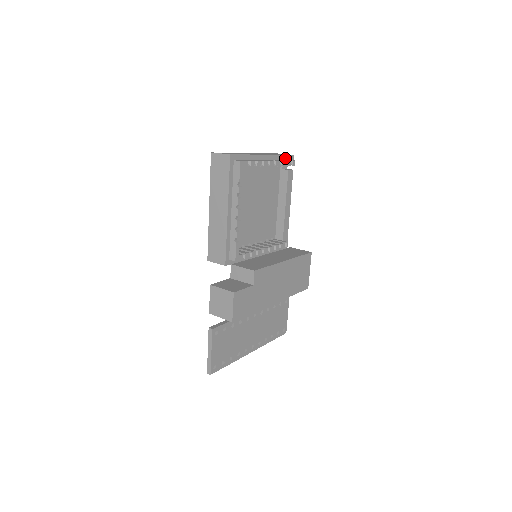
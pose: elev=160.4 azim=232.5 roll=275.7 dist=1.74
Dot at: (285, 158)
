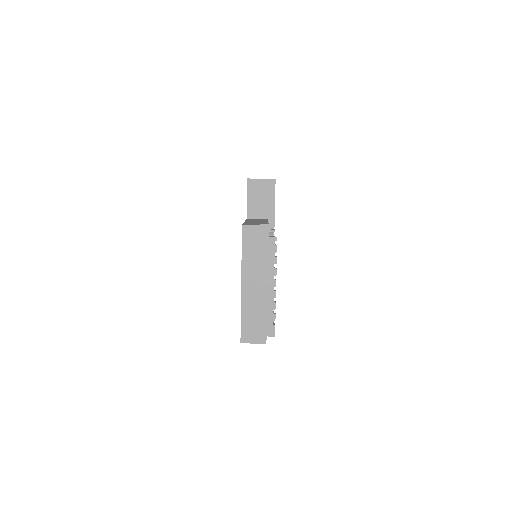
Dot at: (268, 245)
